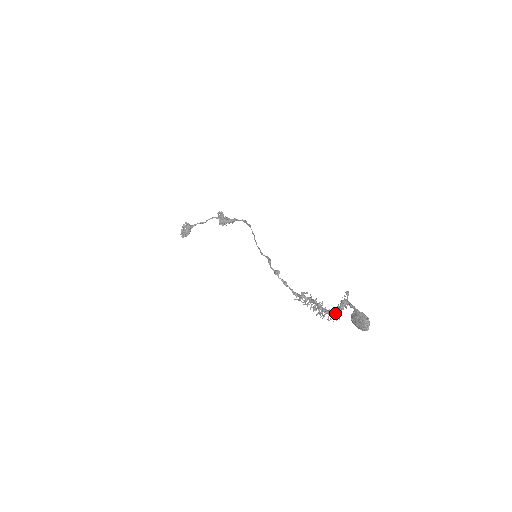
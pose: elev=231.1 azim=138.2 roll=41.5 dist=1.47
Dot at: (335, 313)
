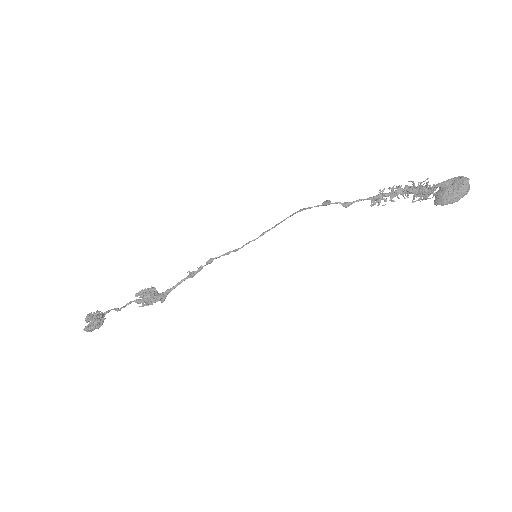
Dot at: (428, 190)
